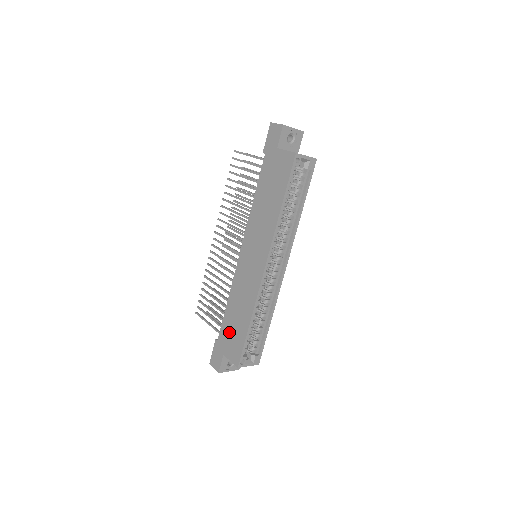
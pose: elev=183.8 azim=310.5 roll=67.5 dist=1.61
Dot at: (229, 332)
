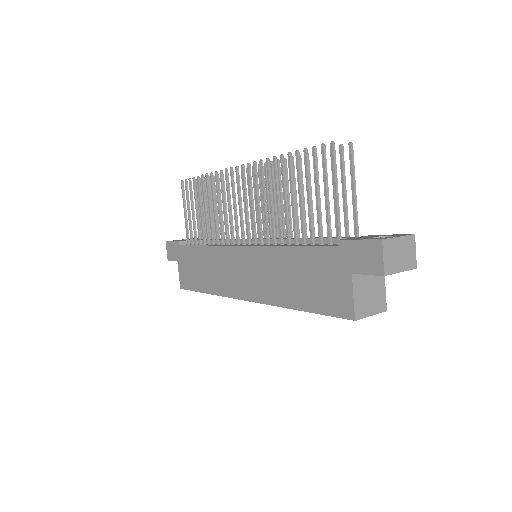
Dot at: (190, 262)
